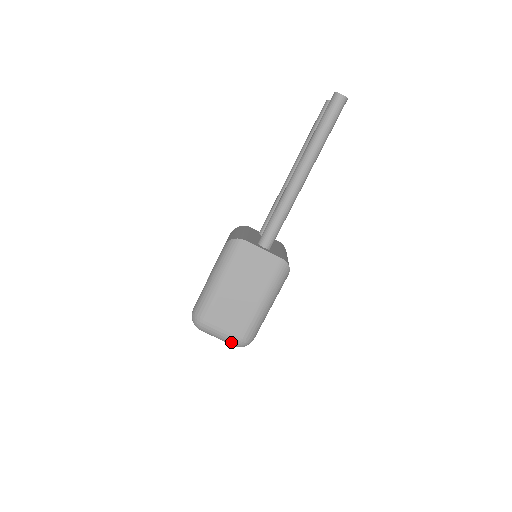
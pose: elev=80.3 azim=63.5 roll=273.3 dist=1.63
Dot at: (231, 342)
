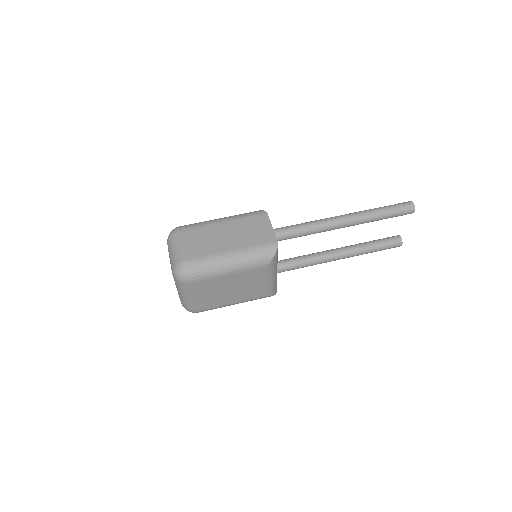
Dot at: (176, 260)
